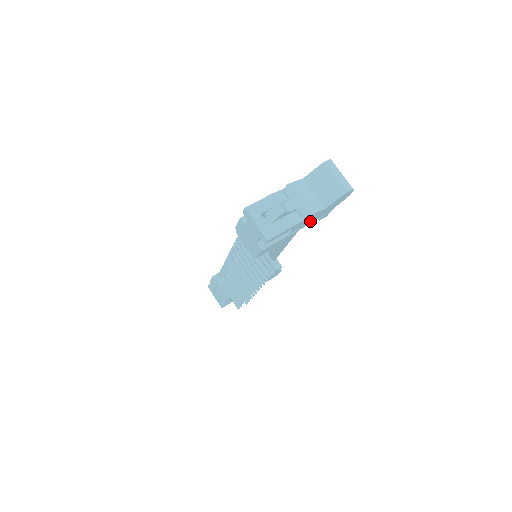
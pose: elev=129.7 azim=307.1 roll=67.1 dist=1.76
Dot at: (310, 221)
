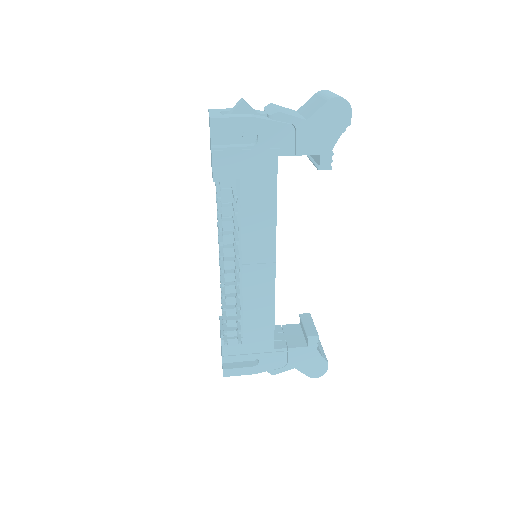
Dot at: (292, 146)
